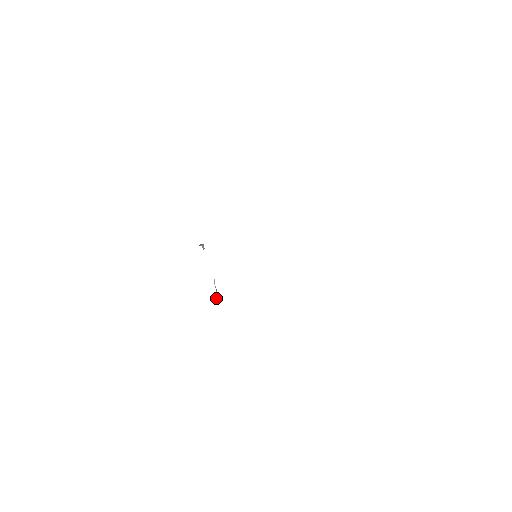
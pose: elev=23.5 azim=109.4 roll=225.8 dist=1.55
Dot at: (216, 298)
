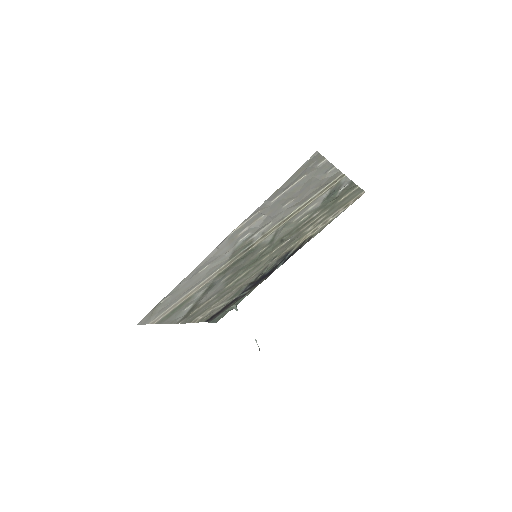
Dot at: occluded
